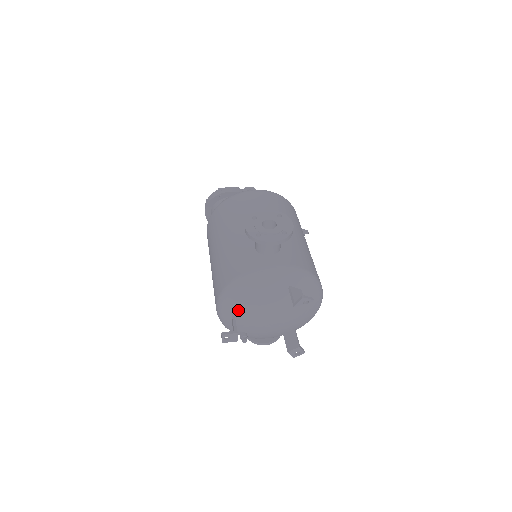
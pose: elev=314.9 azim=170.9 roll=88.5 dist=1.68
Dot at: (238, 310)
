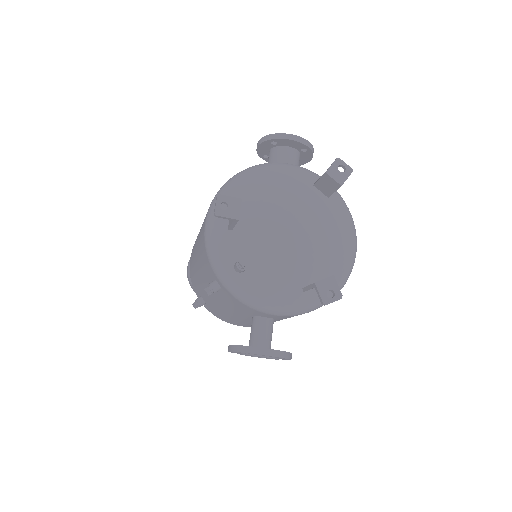
Dot at: (241, 203)
